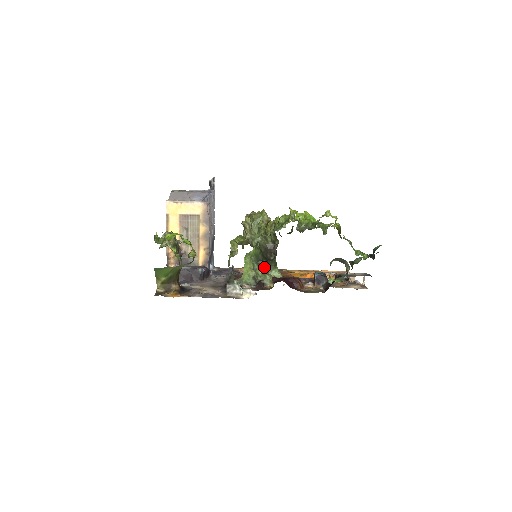
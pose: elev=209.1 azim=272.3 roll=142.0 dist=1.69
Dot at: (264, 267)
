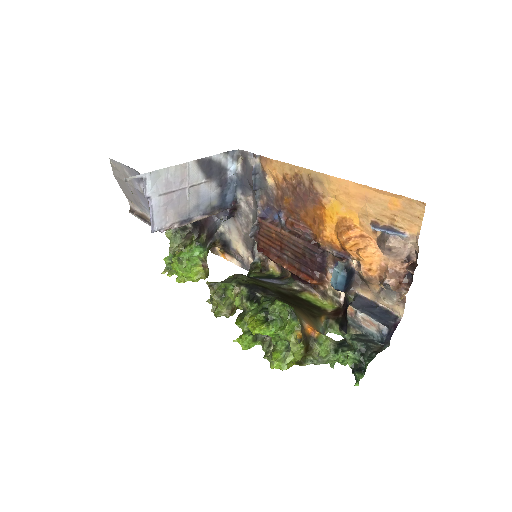
Dot at: occluded
